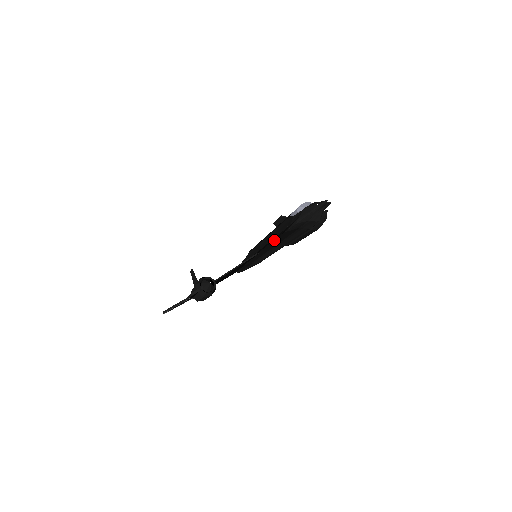
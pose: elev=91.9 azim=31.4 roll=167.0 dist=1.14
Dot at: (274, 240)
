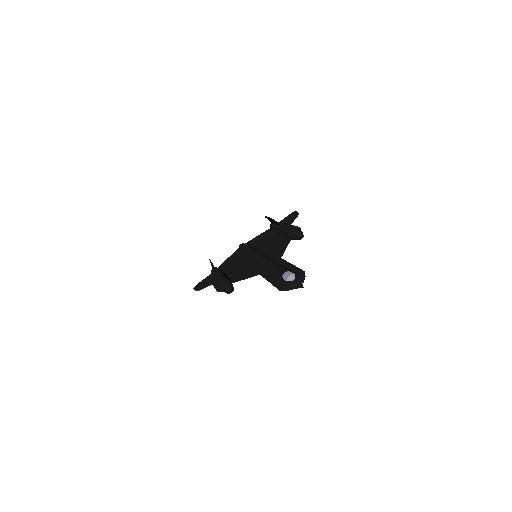
Dot at: (273, 284)
